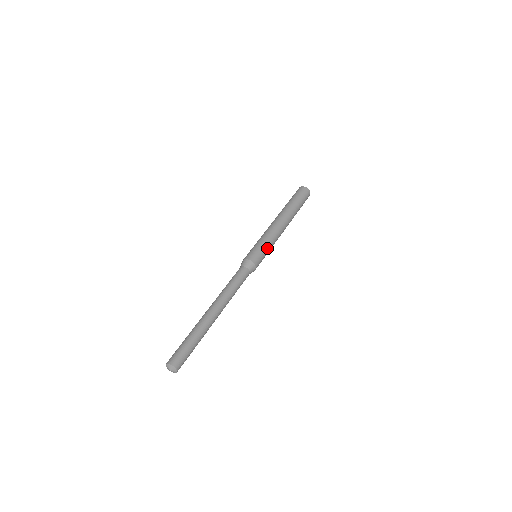
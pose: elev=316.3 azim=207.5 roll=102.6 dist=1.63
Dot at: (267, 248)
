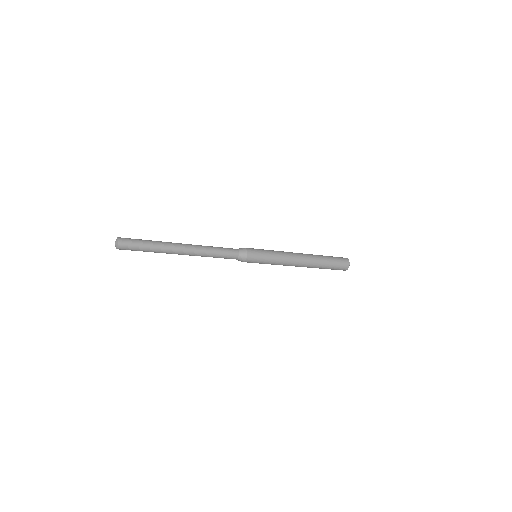
Dot at: (269, 258)
